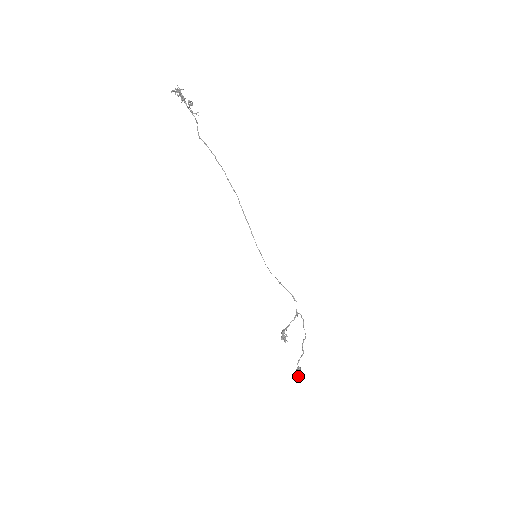
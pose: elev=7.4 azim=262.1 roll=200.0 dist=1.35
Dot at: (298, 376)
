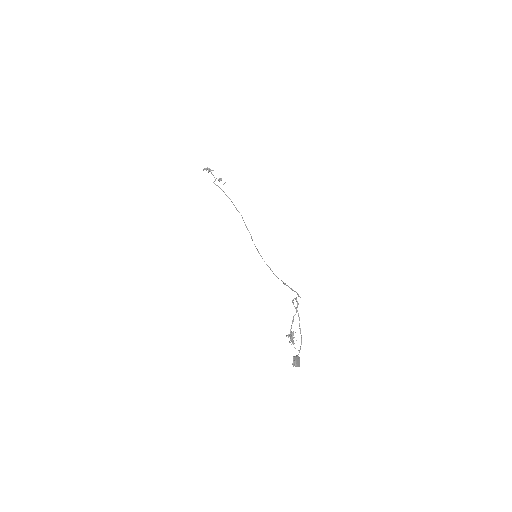
Dot at: (295, 364)
